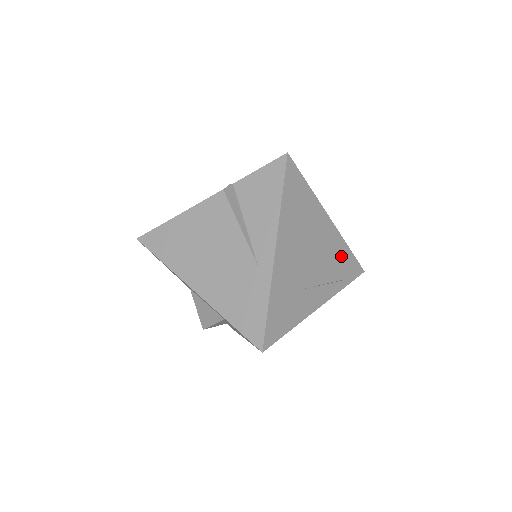
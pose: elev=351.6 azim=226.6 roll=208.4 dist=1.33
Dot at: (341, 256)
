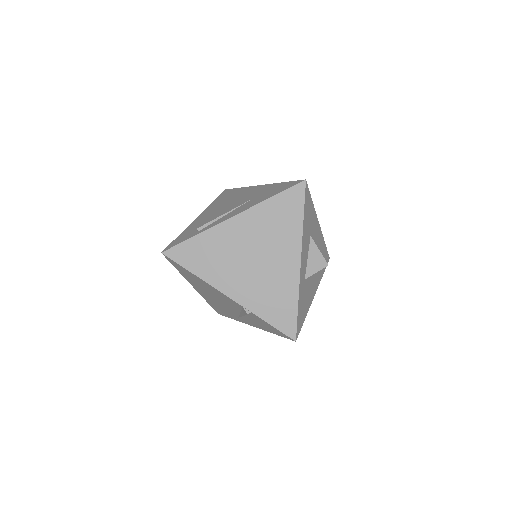
Dot at: occluded
